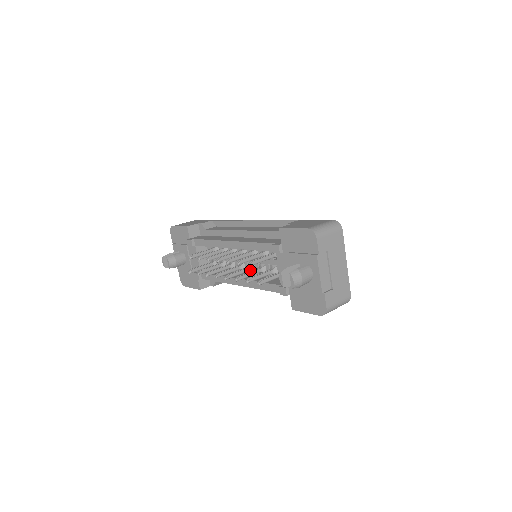
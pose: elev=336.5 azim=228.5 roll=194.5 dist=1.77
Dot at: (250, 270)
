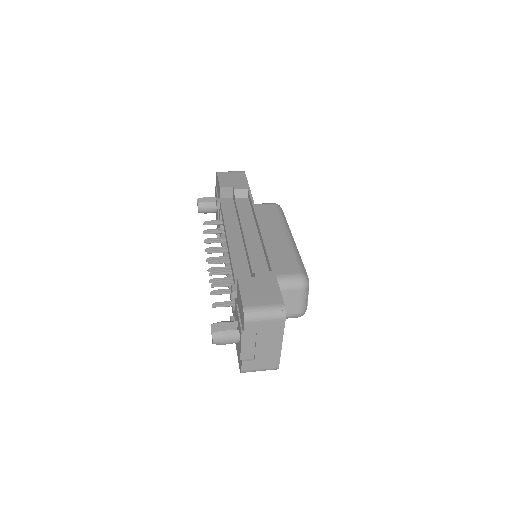
Dot at: occluded
